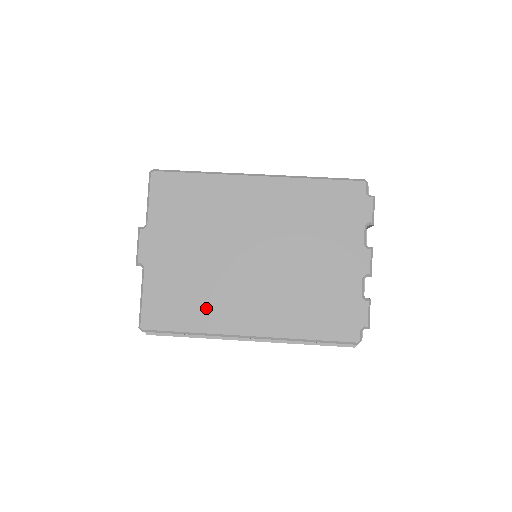
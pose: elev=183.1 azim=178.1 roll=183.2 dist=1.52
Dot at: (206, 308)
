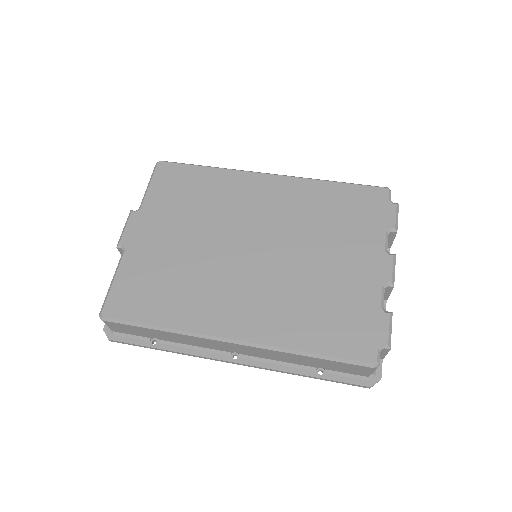
Dot at: (185, 300)
